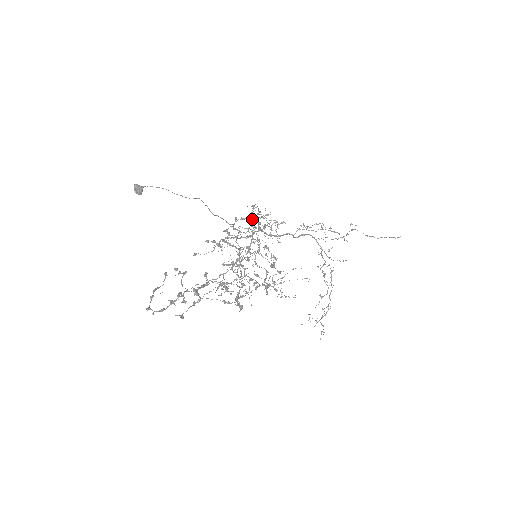
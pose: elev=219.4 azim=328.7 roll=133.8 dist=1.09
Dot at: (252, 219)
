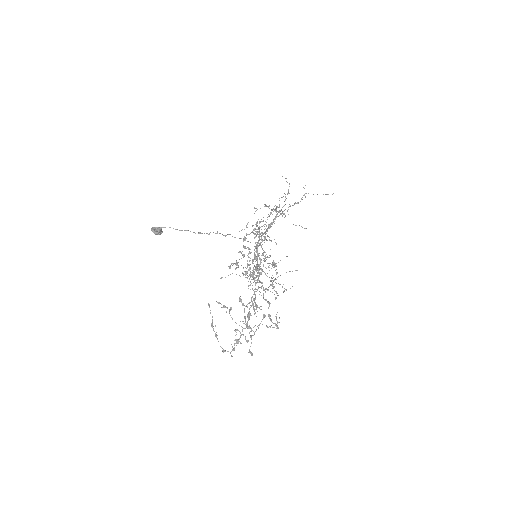
Dot at: occluded
